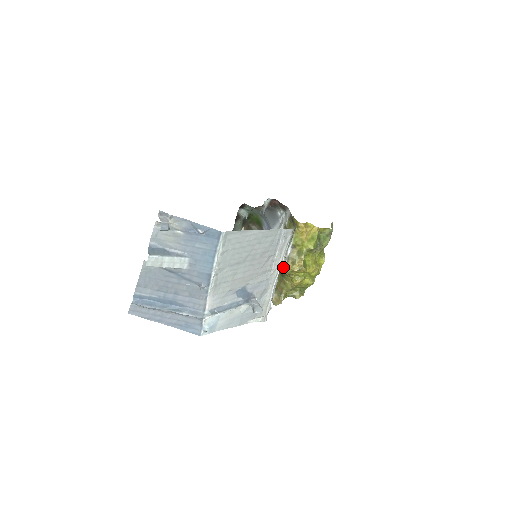
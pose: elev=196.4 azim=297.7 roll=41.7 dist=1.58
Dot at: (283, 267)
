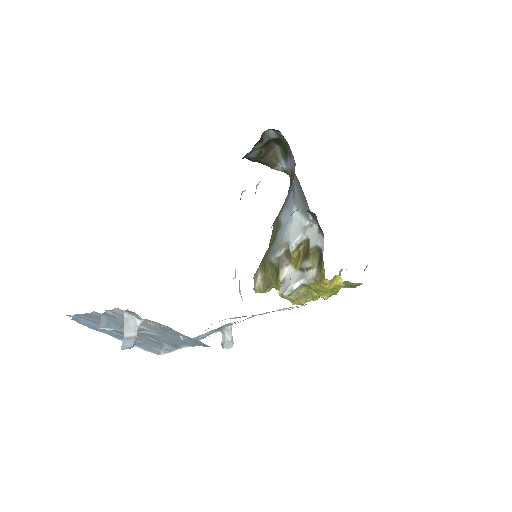
Dot at: (282, 278)
